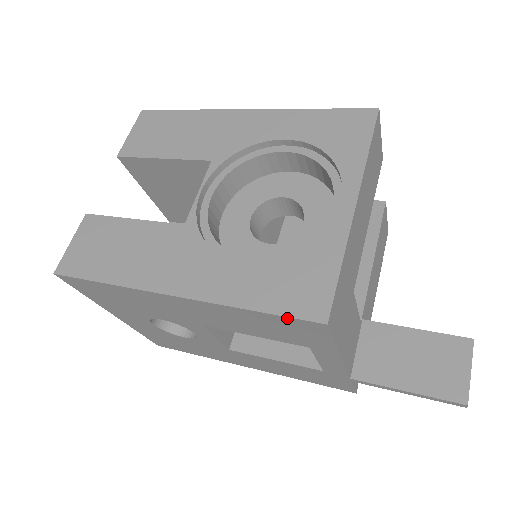
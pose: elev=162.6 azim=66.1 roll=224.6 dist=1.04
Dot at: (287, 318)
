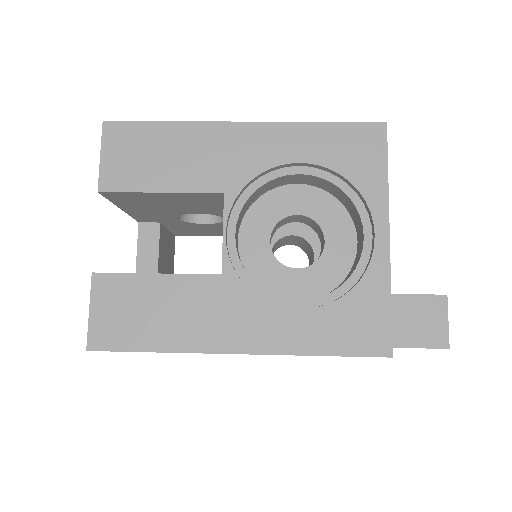
Dot at: (355, 356)
